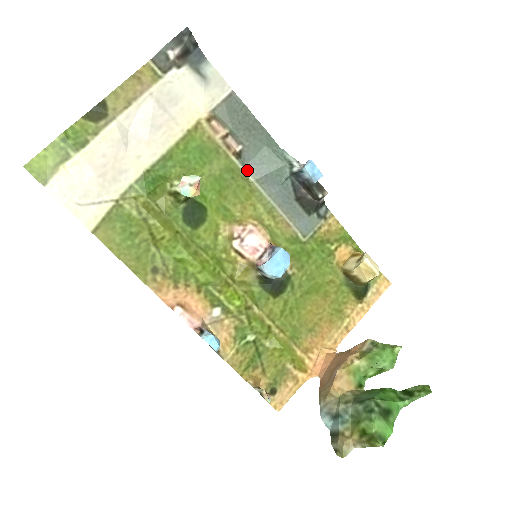
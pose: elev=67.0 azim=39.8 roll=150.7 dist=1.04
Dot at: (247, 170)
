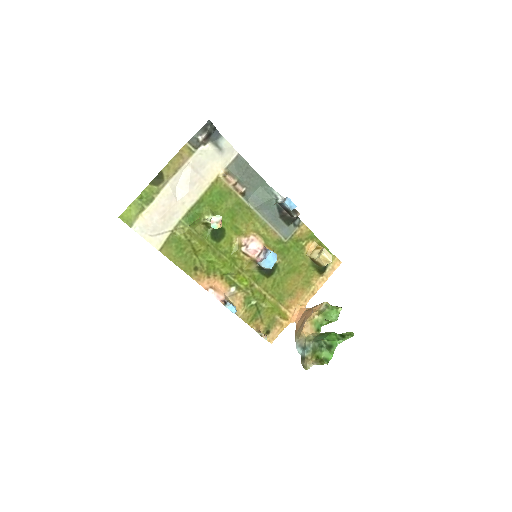
Dot at: (249, 202)
